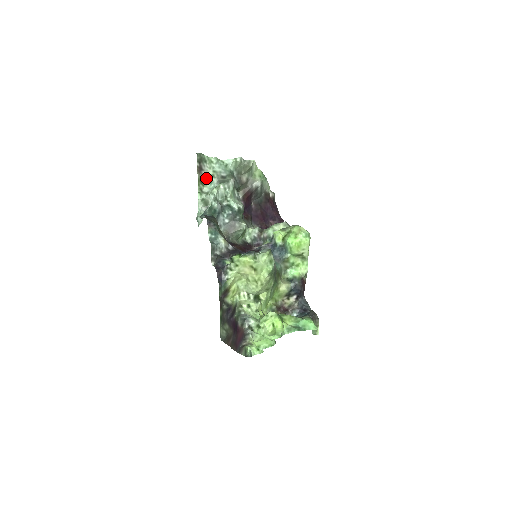
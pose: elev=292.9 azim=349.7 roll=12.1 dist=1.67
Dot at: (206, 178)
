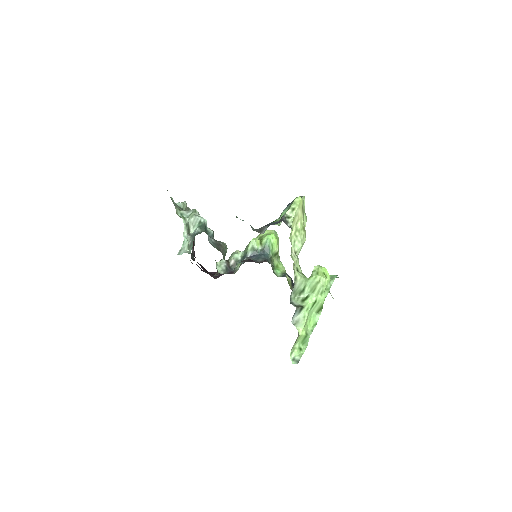
Dot at: (176, 211)
